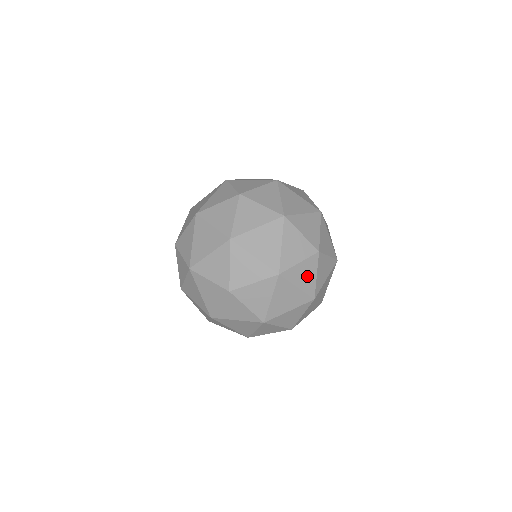
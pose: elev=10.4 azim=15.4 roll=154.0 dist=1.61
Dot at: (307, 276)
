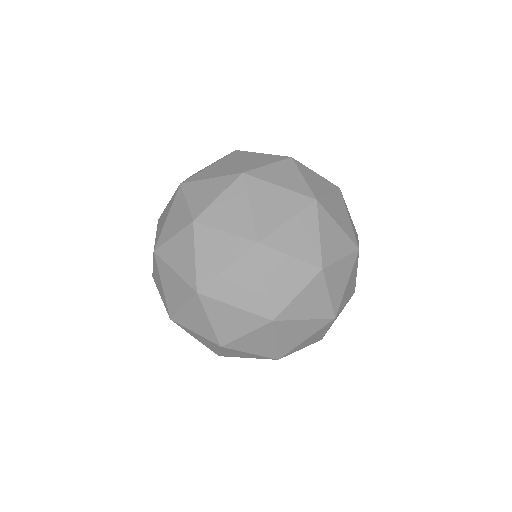
Dot at: (288, 177)
